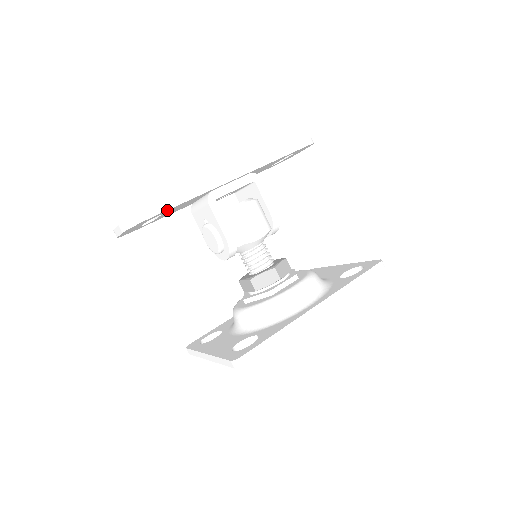
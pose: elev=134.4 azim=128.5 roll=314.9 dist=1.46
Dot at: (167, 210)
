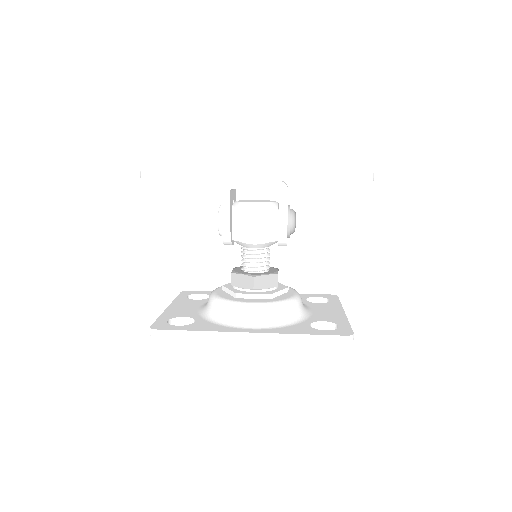
Dot at: occluded
